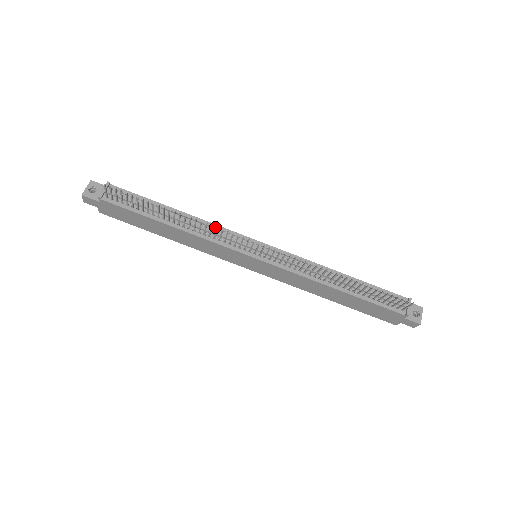
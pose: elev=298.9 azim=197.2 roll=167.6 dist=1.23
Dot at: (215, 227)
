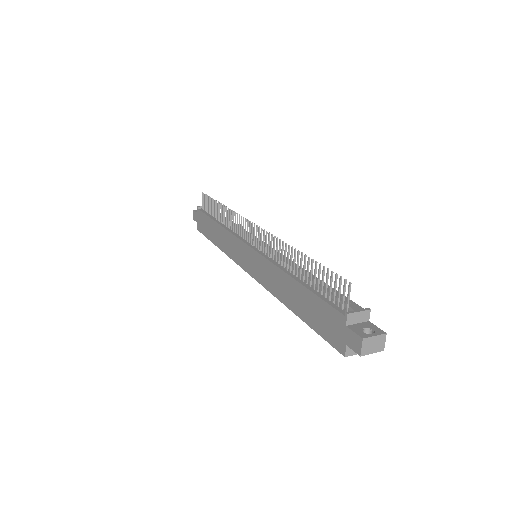
Dot at: occluded
